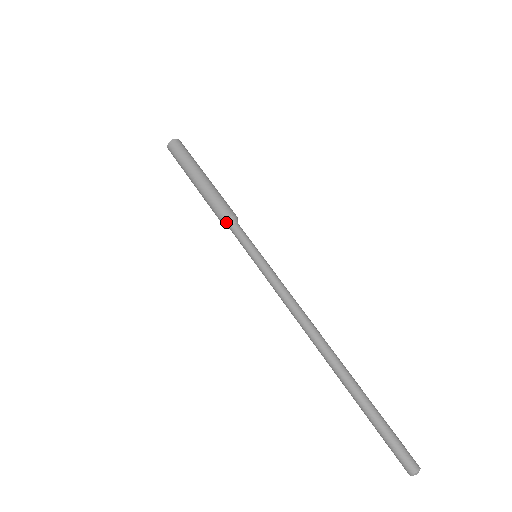
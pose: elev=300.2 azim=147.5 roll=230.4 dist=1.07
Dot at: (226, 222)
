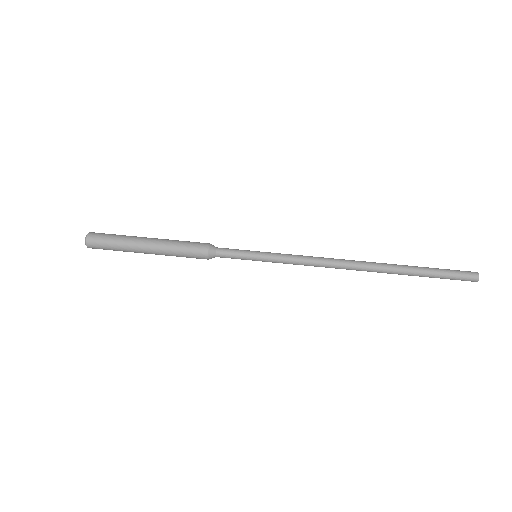
Dot at: (210, 253)
